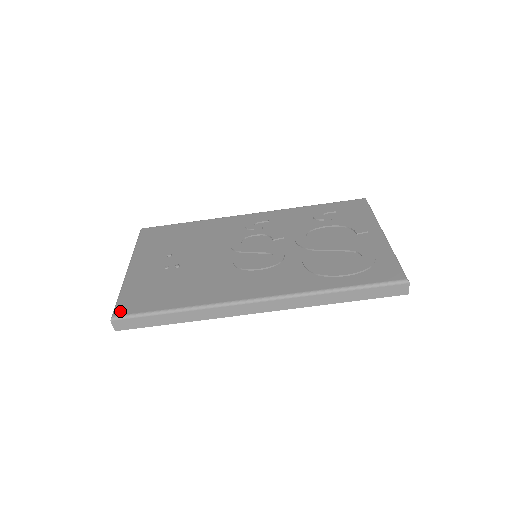
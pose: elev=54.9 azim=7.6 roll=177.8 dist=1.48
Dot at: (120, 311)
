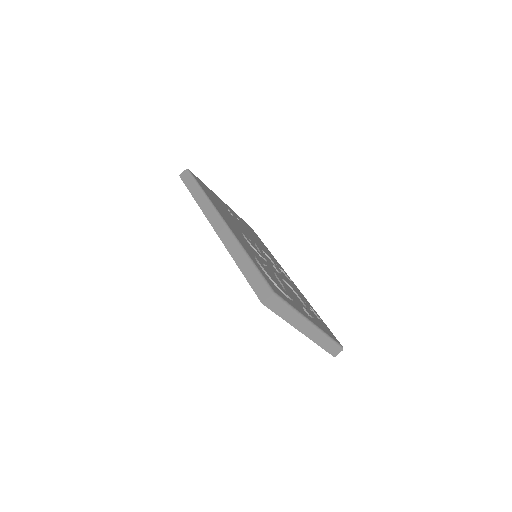
Dot at: (193, 174)
